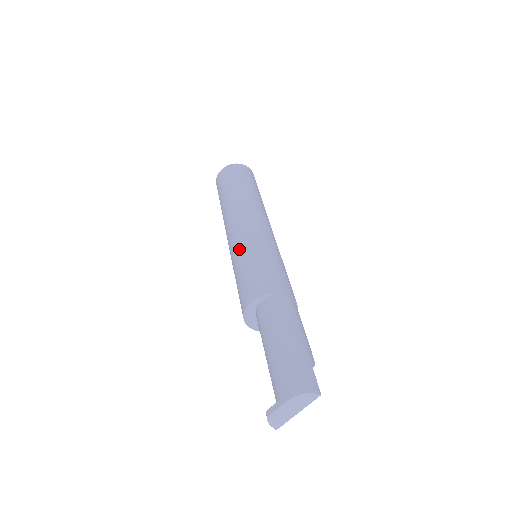
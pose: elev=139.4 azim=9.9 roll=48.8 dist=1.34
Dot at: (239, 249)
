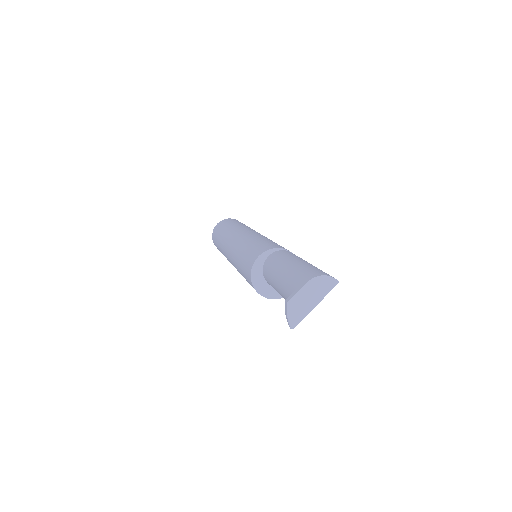
Dot at: (243, 241)
